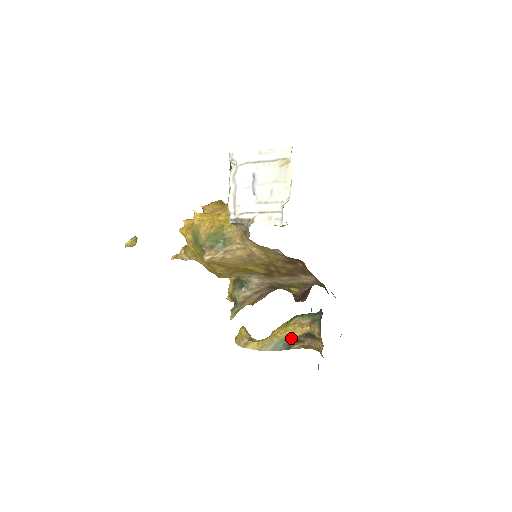
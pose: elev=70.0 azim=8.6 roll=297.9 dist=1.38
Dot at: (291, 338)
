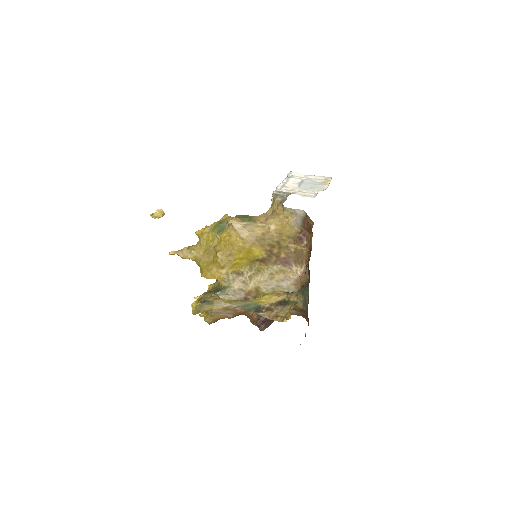
Dot at: (263, 304)
